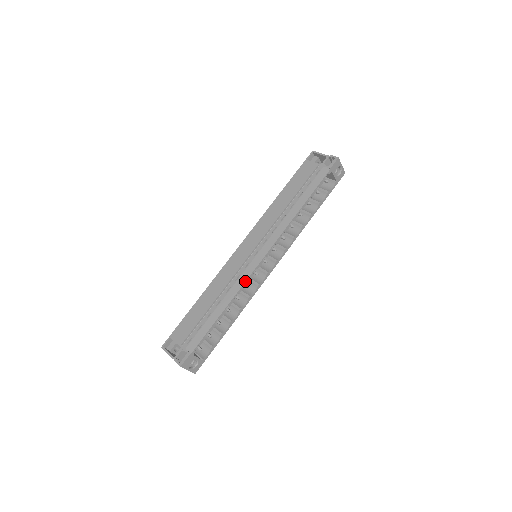
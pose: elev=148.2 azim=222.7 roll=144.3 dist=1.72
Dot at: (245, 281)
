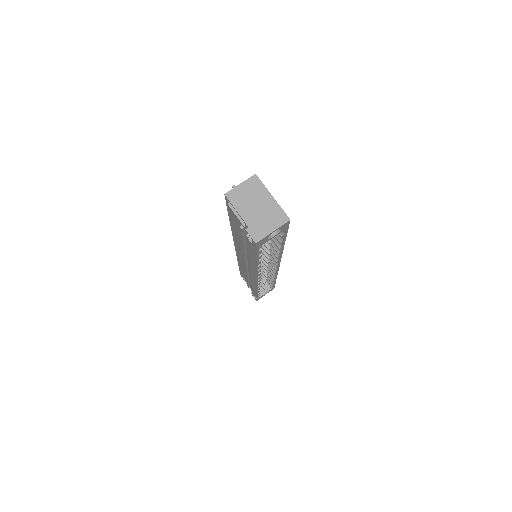
Dot at: (256, 286)
